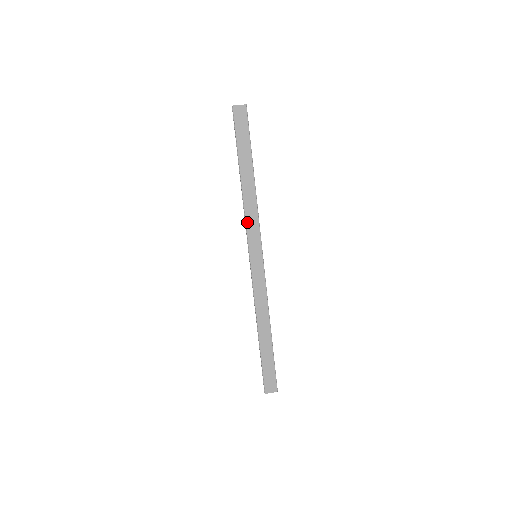
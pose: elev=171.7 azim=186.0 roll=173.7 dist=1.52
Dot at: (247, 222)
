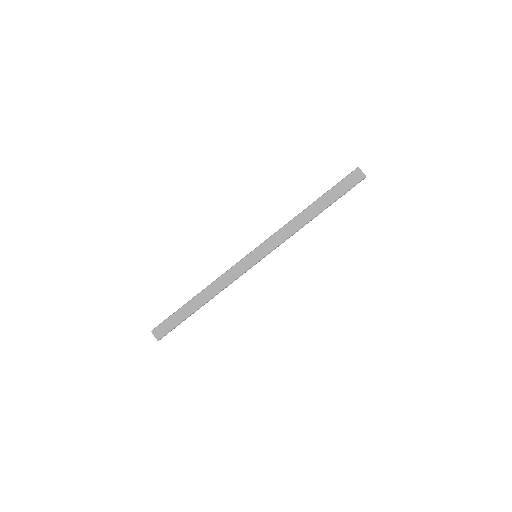
Dot at: (278, 232)
